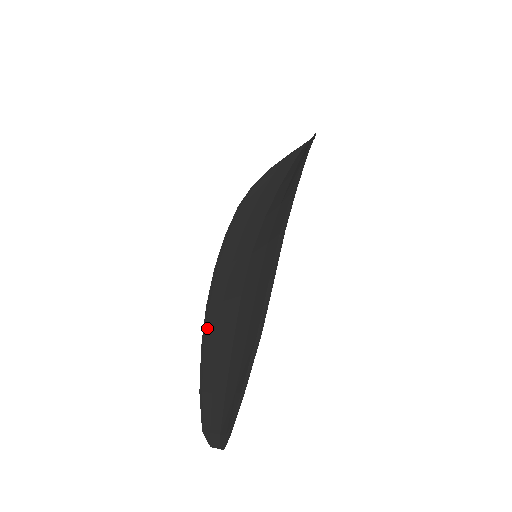
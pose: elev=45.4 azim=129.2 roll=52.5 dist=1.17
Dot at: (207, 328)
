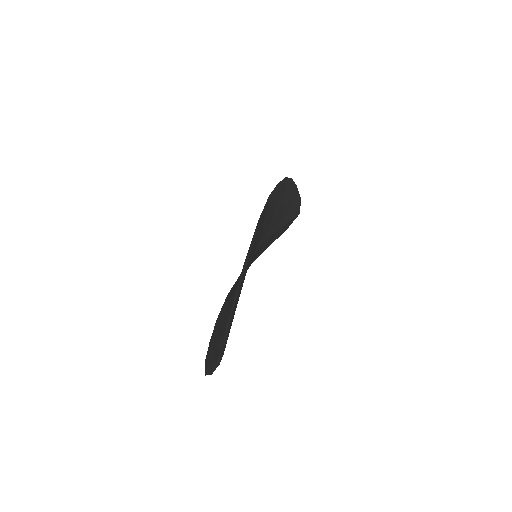
Dot at: (216, 324)
